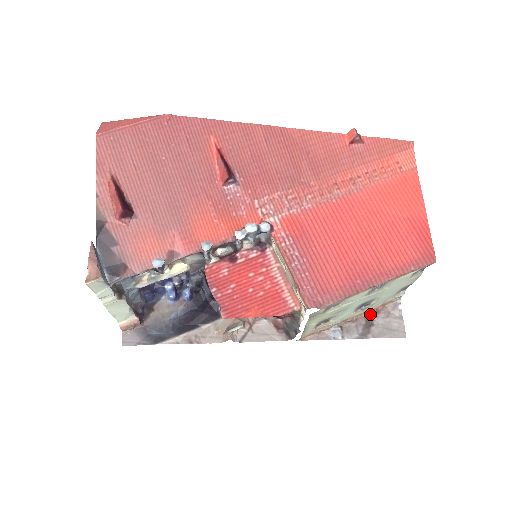
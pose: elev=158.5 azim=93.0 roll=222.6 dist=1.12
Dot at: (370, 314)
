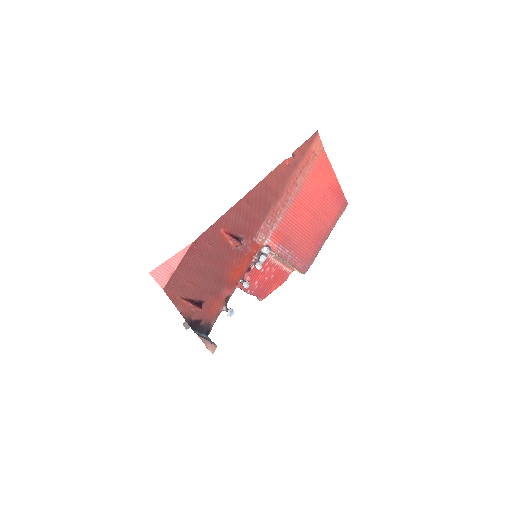
Dot at: occluded
